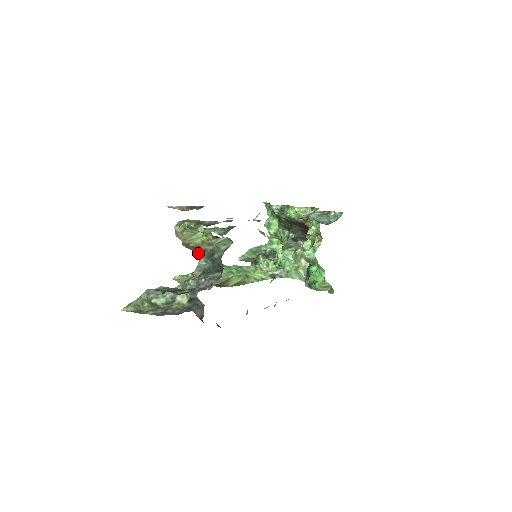
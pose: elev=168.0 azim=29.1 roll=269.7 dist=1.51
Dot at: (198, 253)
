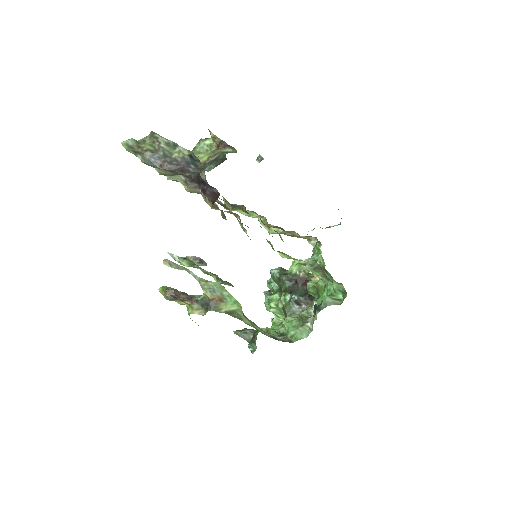
Dot at: occluded
